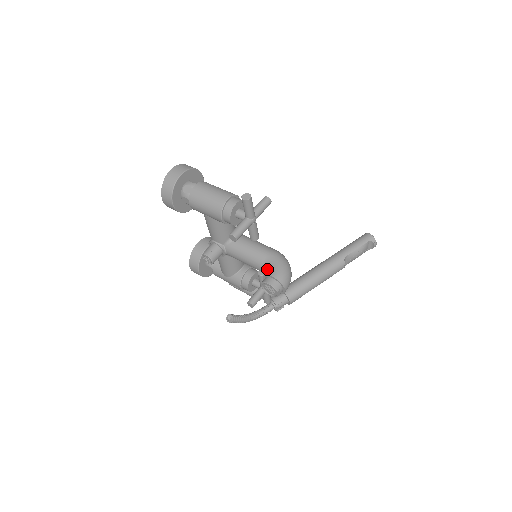
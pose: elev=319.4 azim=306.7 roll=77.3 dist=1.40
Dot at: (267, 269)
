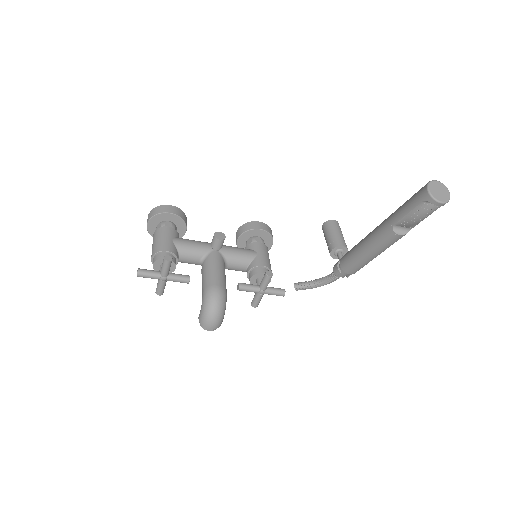
Dot at: occluded
